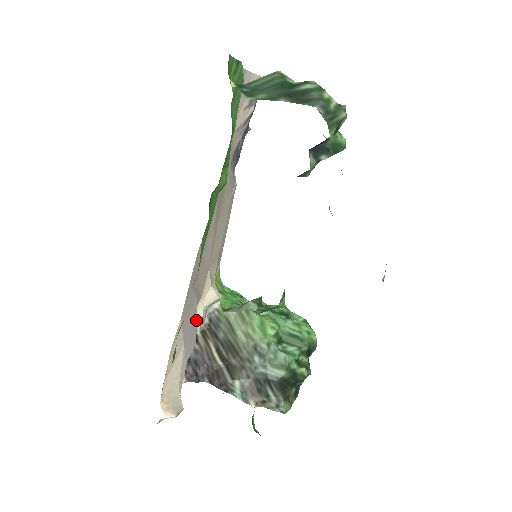
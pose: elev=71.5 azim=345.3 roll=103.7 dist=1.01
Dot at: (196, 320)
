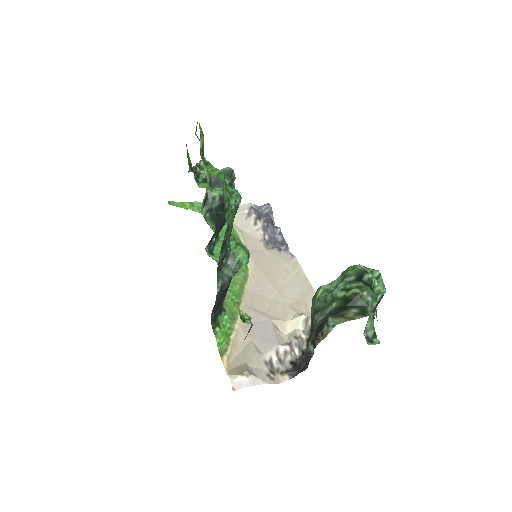
Dot at: (274, 331)
